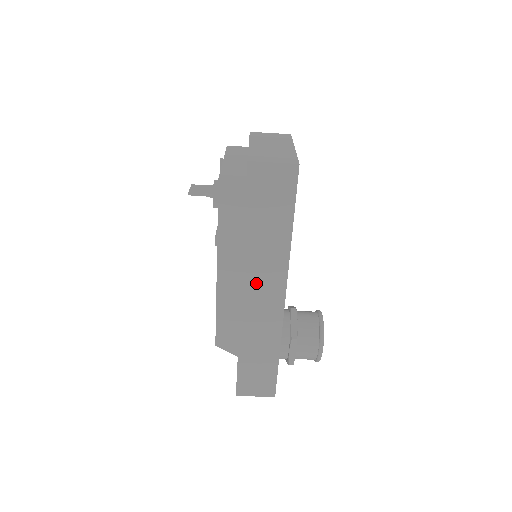
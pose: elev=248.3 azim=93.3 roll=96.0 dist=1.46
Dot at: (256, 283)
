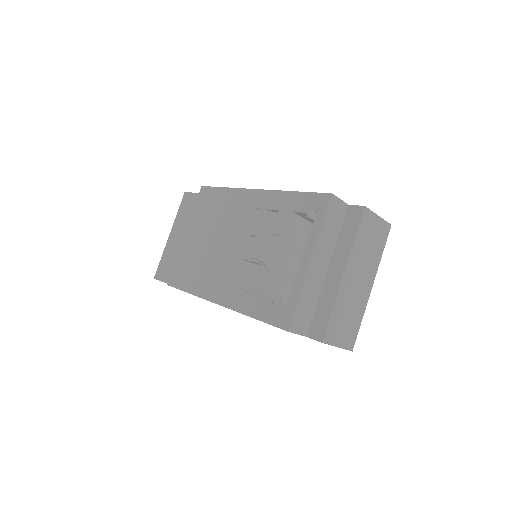
Dot at: occluded
